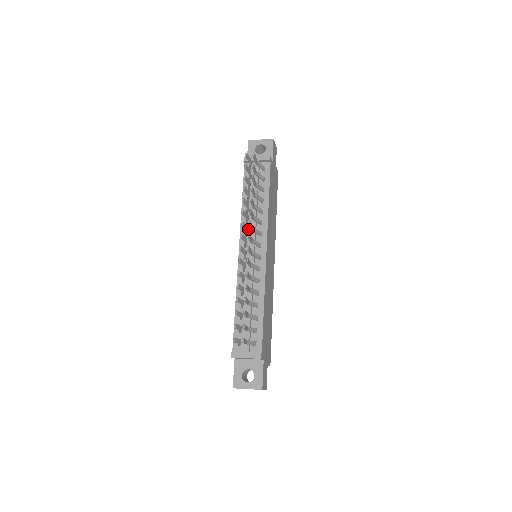
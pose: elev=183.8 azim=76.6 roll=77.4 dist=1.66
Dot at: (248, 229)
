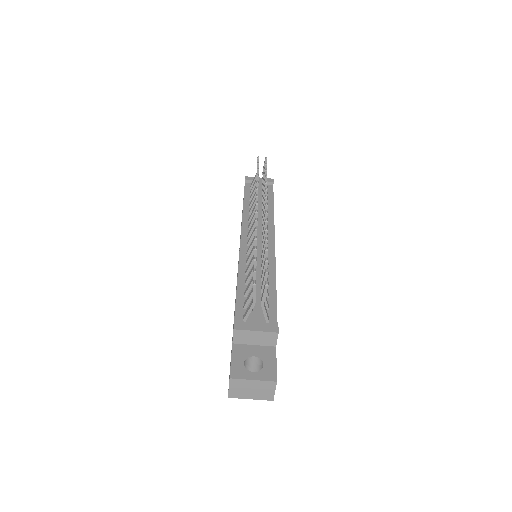
Dot at: occluded
